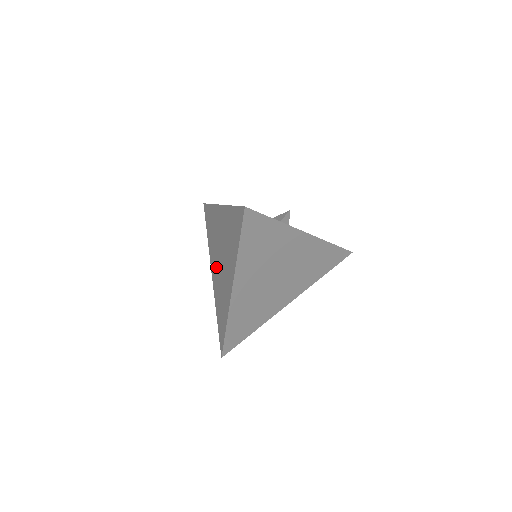
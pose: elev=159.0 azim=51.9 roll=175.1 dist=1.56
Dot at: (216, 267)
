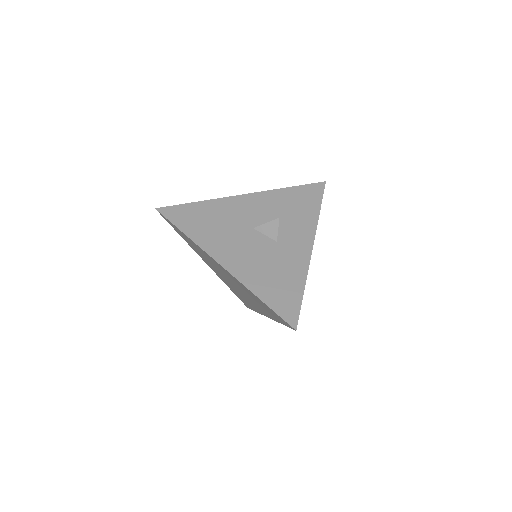
Dot at: (220, 274)
